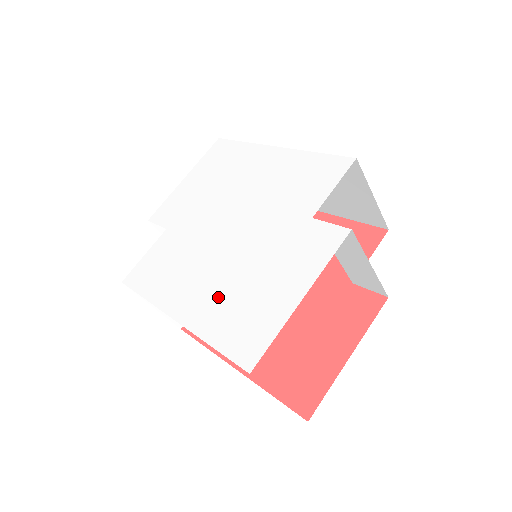
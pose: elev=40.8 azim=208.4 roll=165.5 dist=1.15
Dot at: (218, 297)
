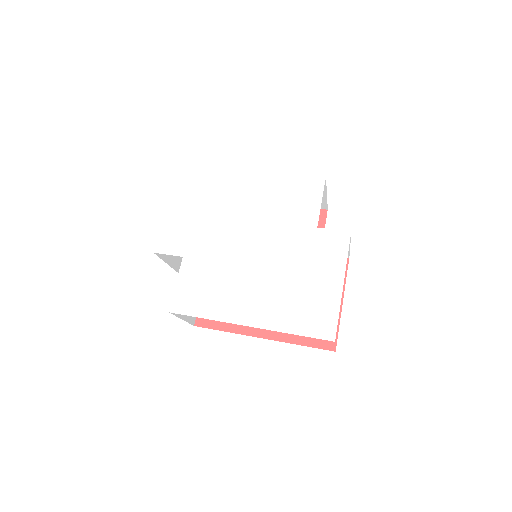
Dot at: (277, 300)
